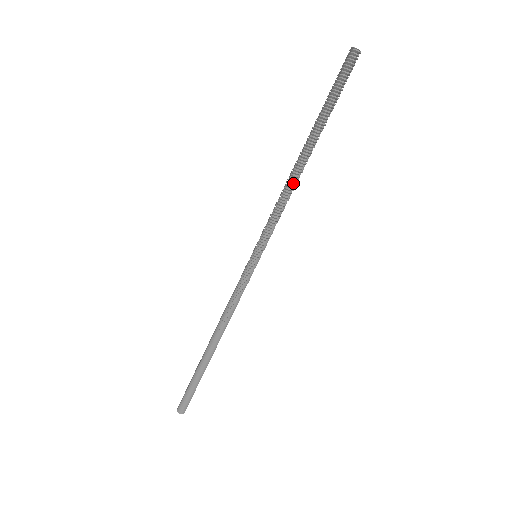
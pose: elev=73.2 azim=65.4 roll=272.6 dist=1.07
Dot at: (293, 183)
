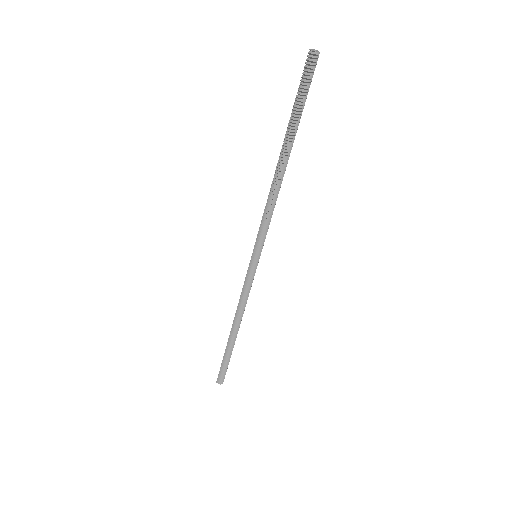
Dot at: (276, 190)
